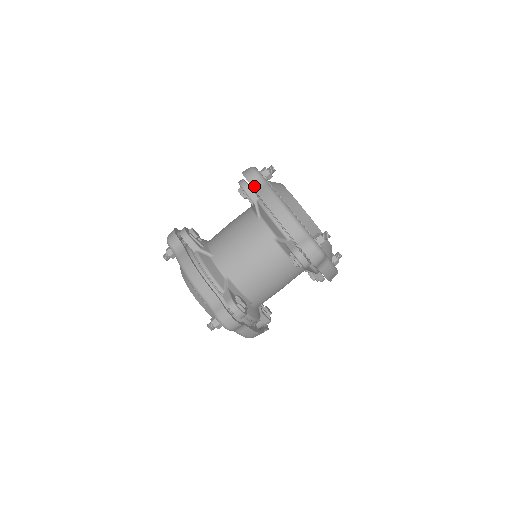
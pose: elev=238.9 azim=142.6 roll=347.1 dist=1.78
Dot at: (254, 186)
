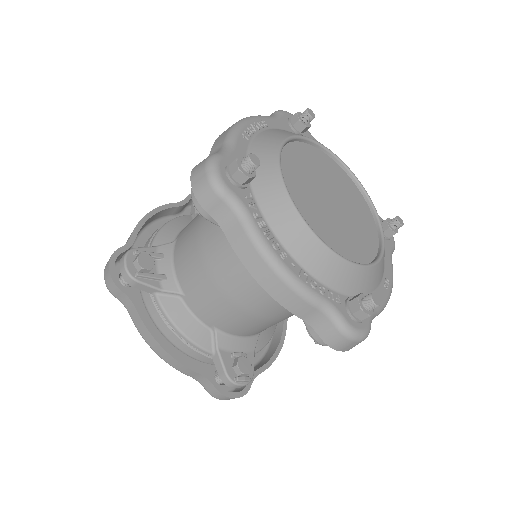
Dot at: (220, 222)
